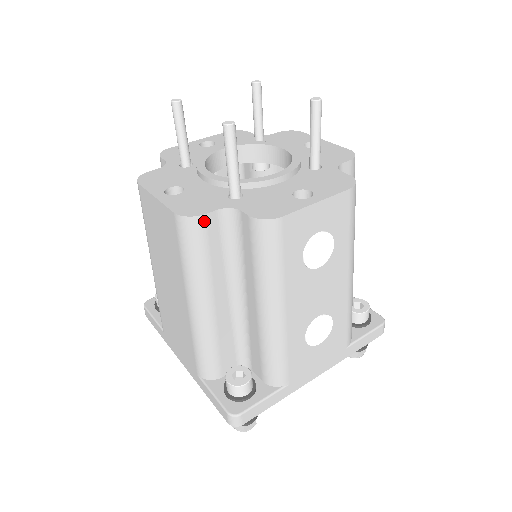
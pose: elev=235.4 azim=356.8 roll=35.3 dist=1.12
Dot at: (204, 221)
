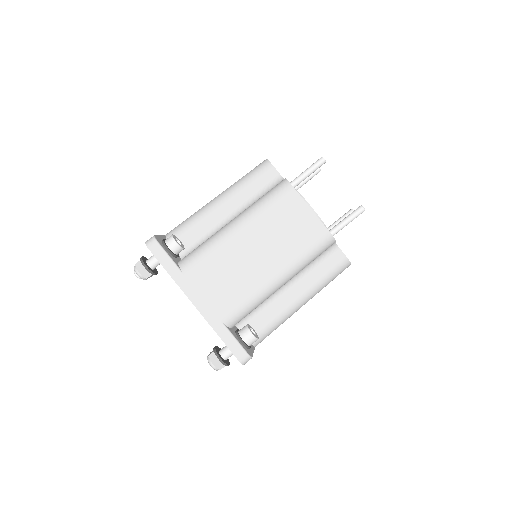
Dot at: occluded
